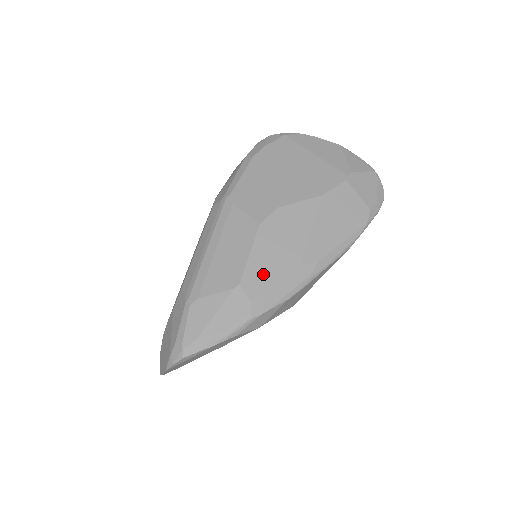
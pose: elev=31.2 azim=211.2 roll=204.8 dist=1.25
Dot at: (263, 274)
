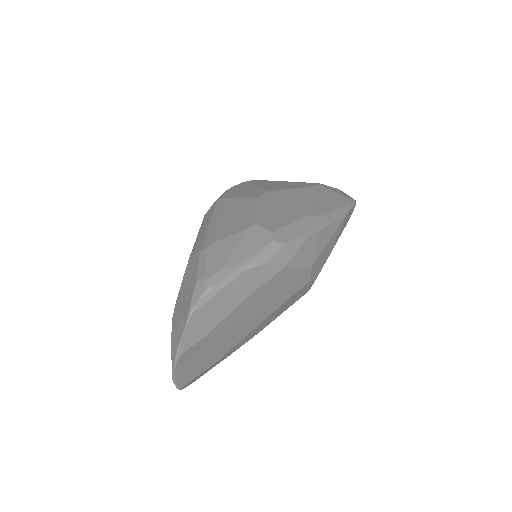
Dot at: (275, 219)
